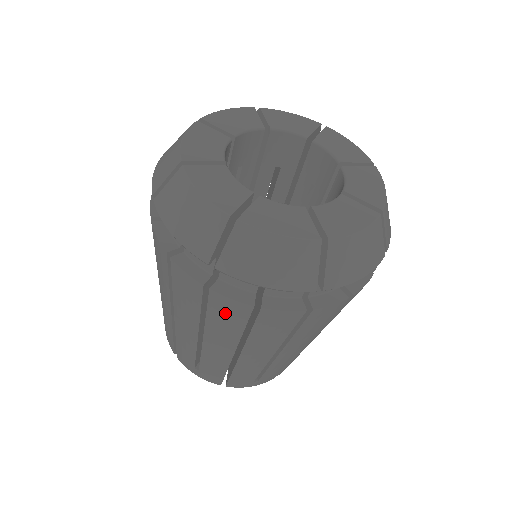
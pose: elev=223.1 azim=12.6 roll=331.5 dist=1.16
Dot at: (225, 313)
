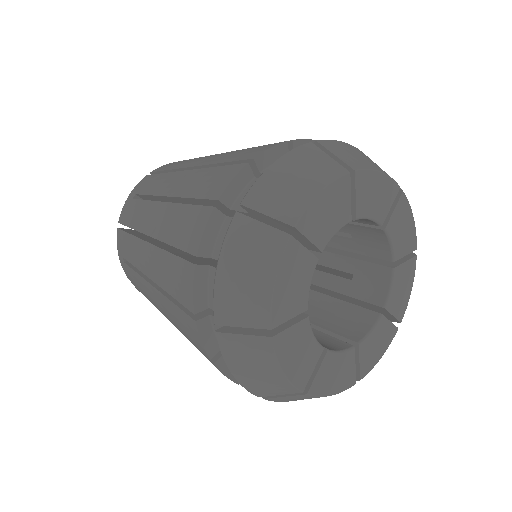
Dot at: (187, 327)
